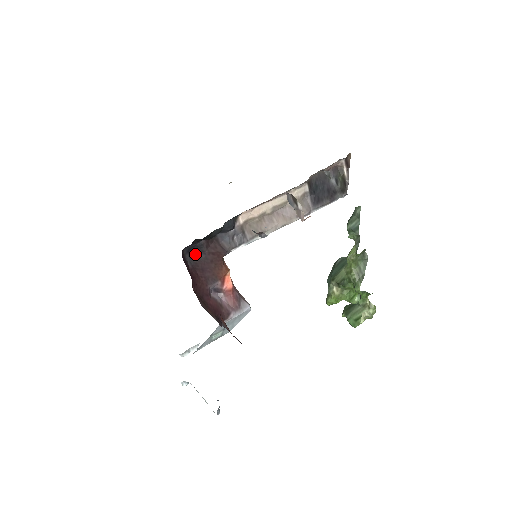
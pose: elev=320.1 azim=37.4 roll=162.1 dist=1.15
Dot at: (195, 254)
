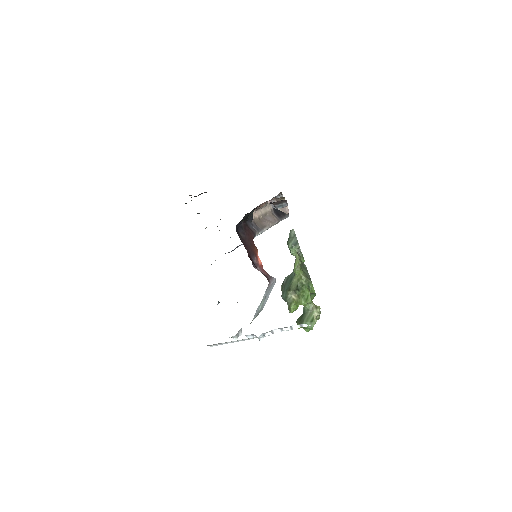
Dot at: (239, 234)
